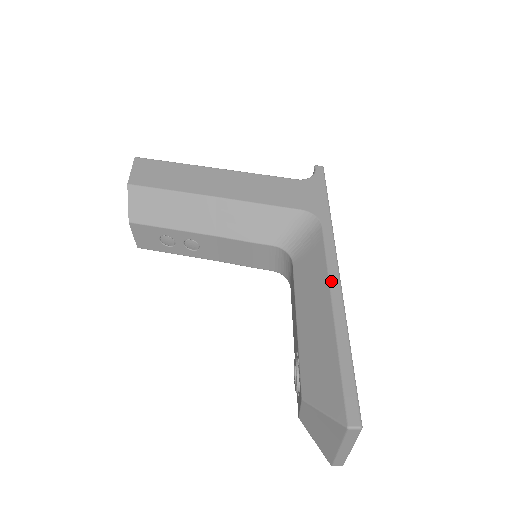
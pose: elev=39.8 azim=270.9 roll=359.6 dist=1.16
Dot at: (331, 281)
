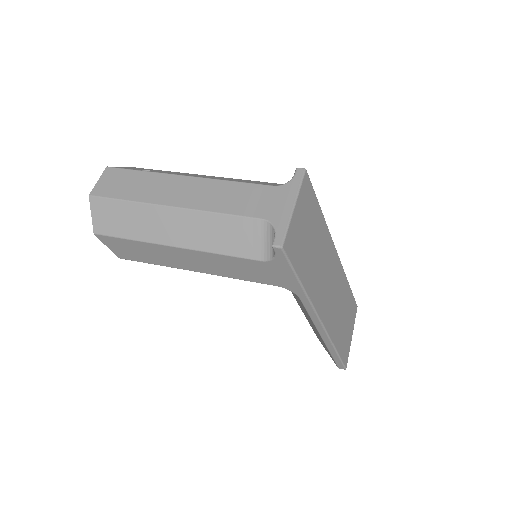
Dot at: (317, 328)
